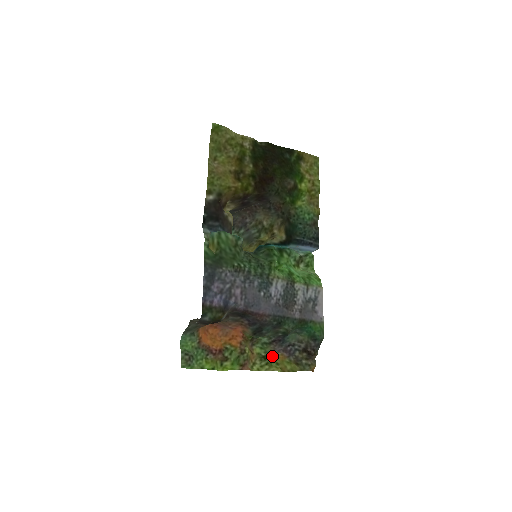
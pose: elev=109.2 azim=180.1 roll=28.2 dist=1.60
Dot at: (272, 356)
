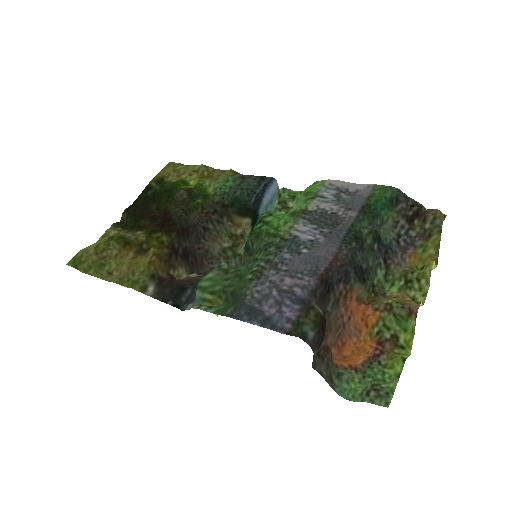
Dot at: (408, 271)
